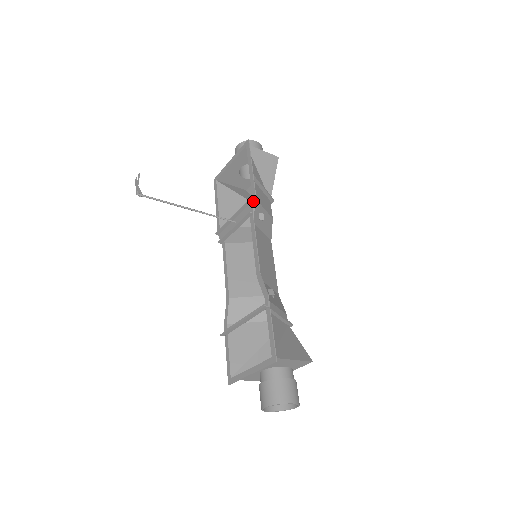
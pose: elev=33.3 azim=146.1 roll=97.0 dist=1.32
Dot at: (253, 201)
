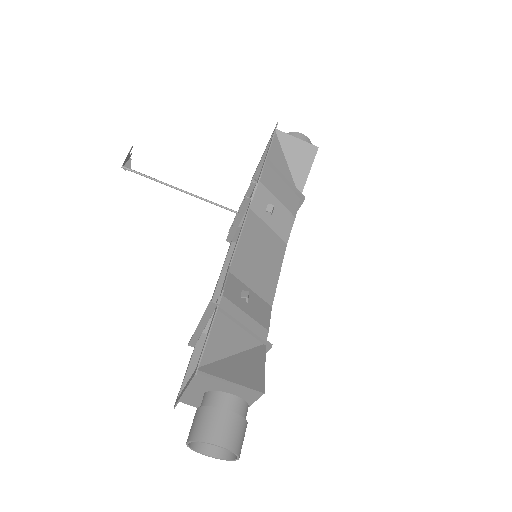
Dot at: (255, 185)
